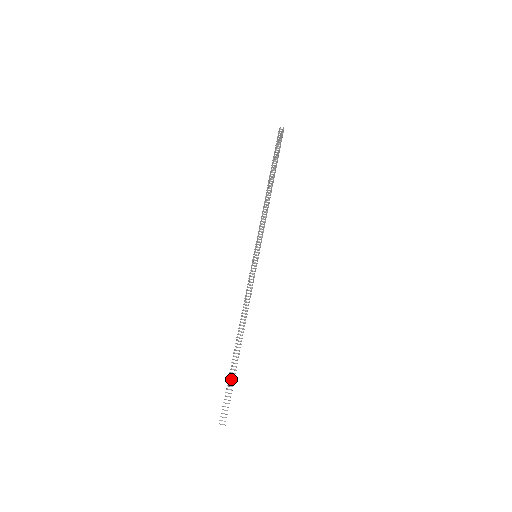
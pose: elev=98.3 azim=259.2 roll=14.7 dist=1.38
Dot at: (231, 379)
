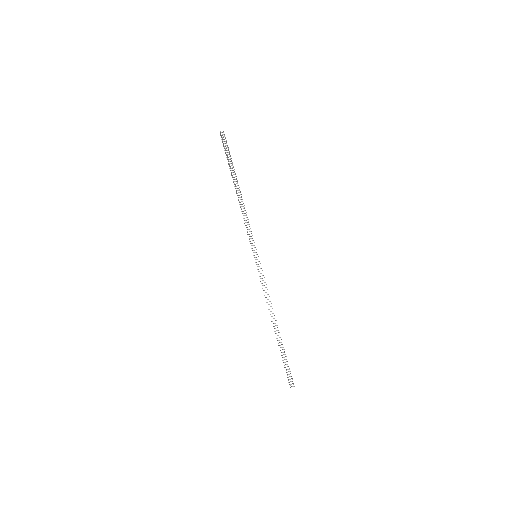
Dot at: occluded
